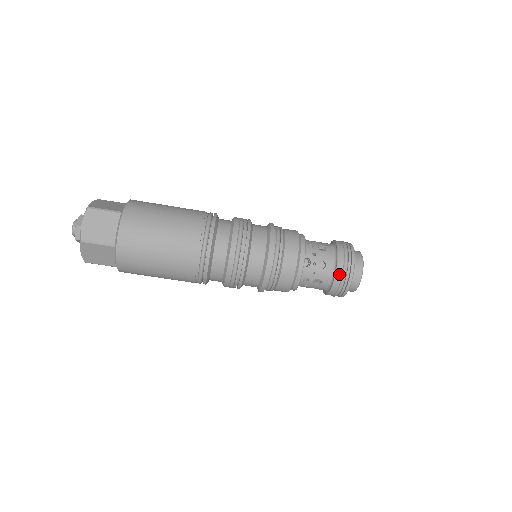
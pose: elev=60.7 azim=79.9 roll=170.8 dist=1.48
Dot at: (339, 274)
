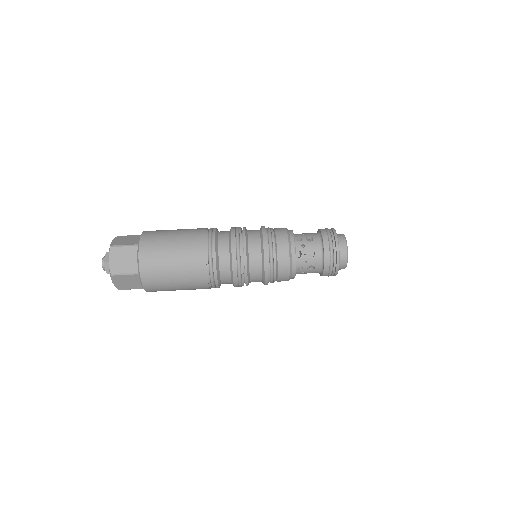
Dot at: (327, 258)
